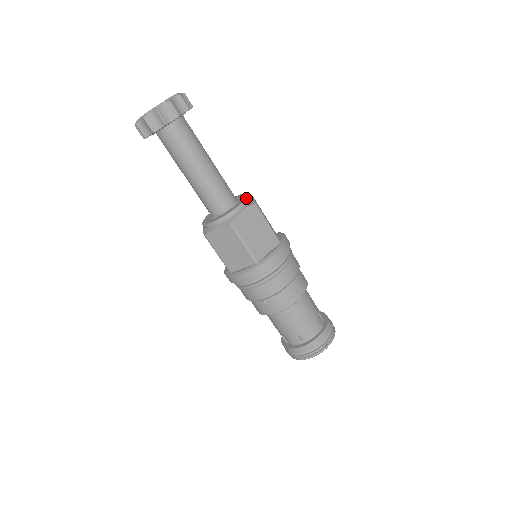
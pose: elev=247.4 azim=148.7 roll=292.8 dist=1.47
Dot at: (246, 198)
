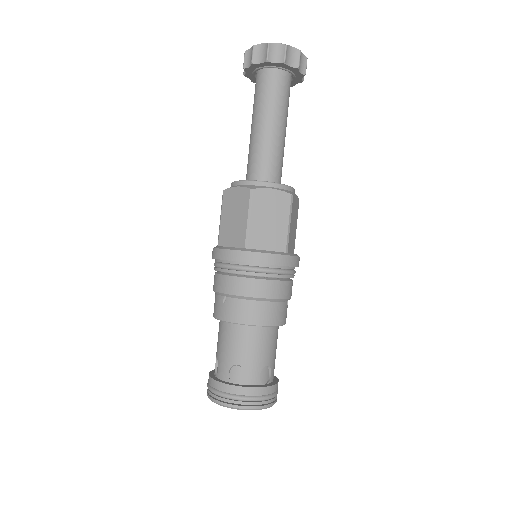
Dot at: occluded
